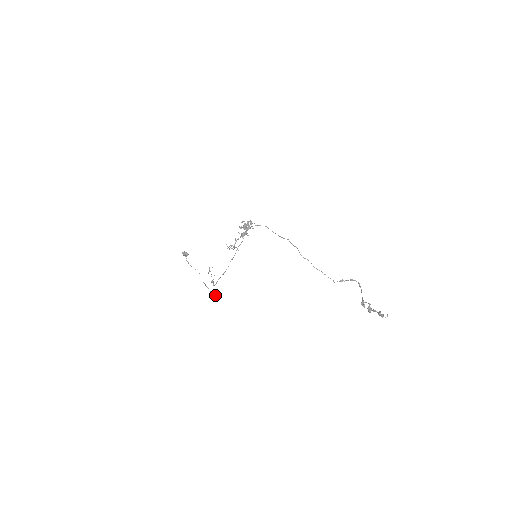
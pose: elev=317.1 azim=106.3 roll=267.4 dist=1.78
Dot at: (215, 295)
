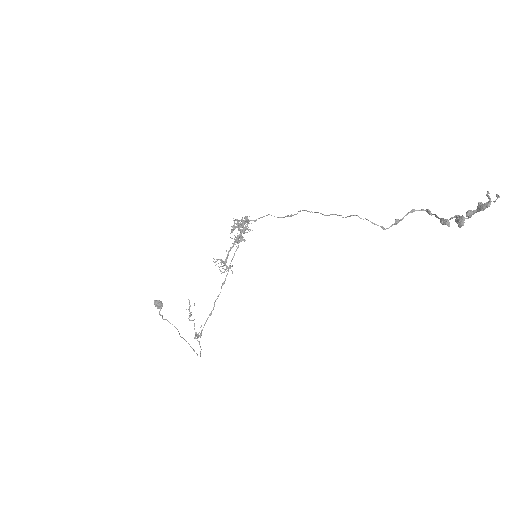
Dot at: occluded
